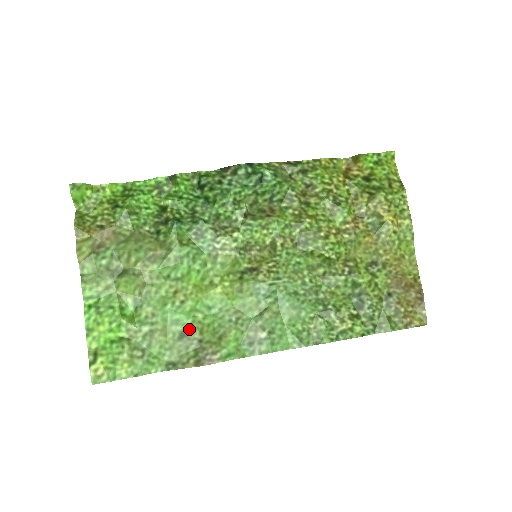
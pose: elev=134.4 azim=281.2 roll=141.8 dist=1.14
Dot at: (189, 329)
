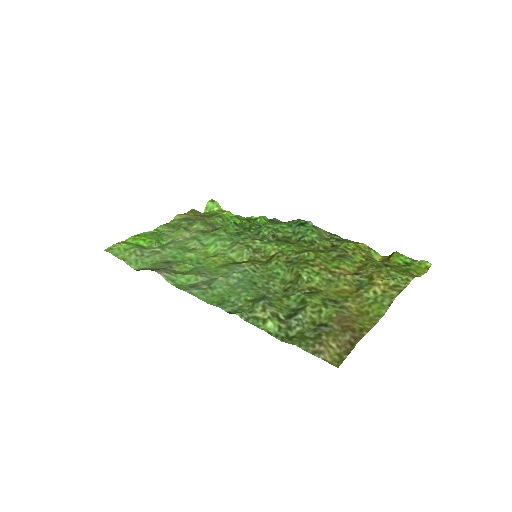
Dot at: (175, 262)
